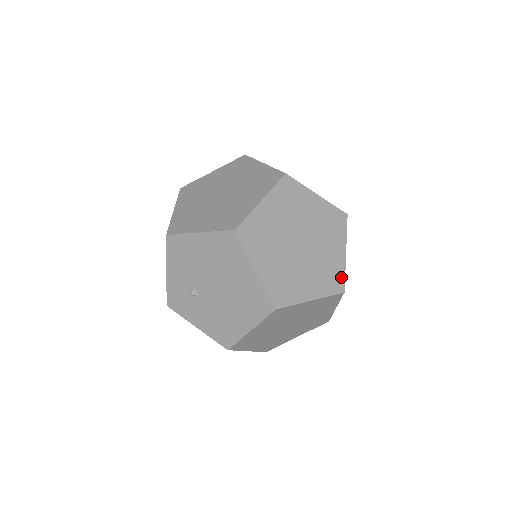
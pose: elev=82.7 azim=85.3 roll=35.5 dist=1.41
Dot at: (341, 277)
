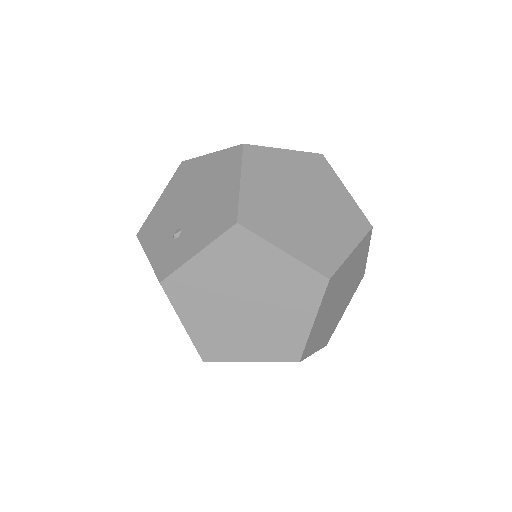
Dot at: occluded
